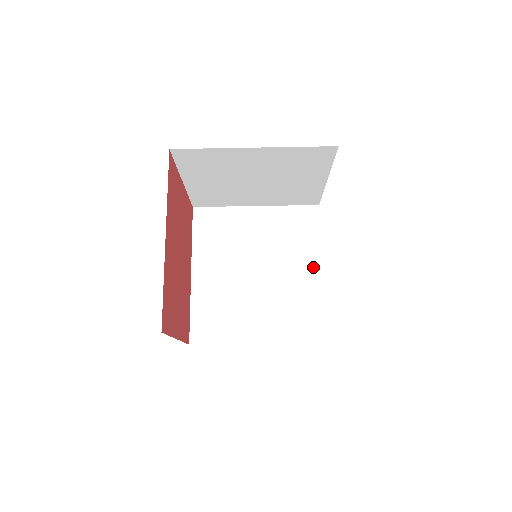
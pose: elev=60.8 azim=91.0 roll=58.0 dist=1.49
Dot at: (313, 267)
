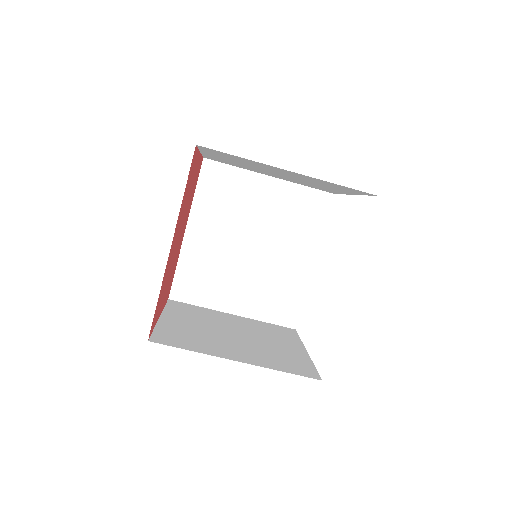
Dot at: (307, 257)
